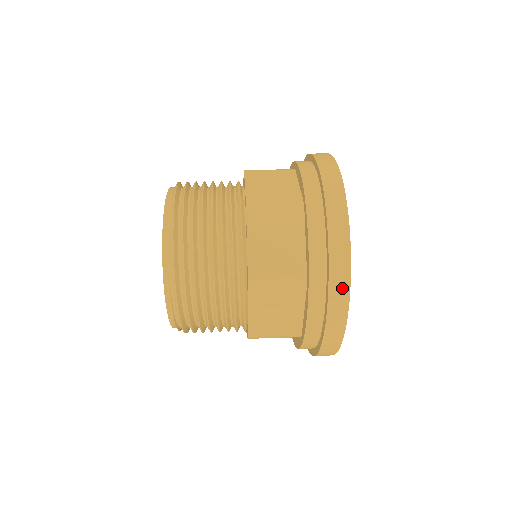
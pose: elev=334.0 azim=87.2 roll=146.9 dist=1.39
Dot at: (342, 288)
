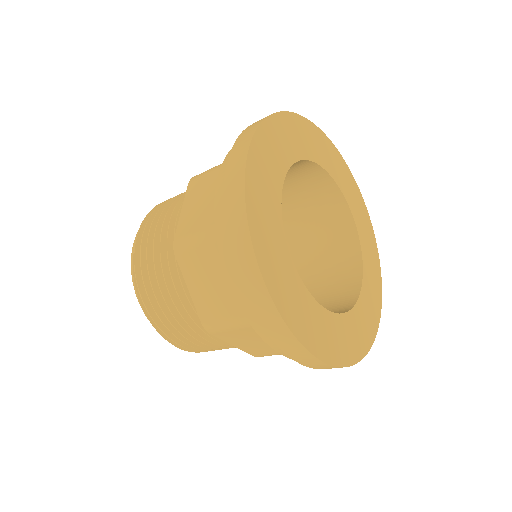
Dot at: (253, 127)
